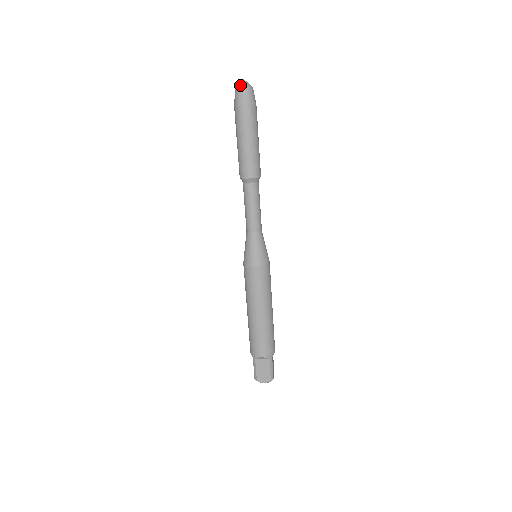
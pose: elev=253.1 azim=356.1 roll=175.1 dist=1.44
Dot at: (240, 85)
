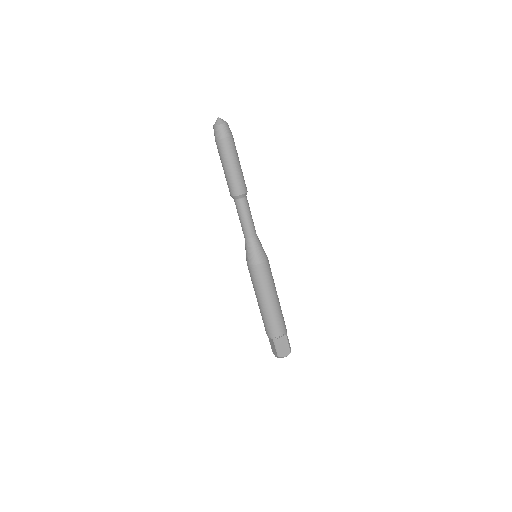
Dot at: (219, 122)
